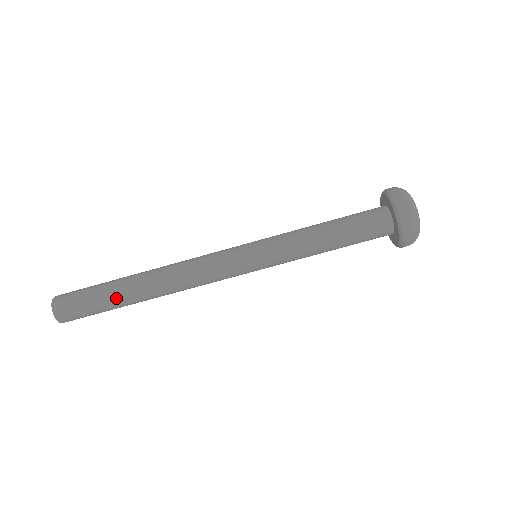
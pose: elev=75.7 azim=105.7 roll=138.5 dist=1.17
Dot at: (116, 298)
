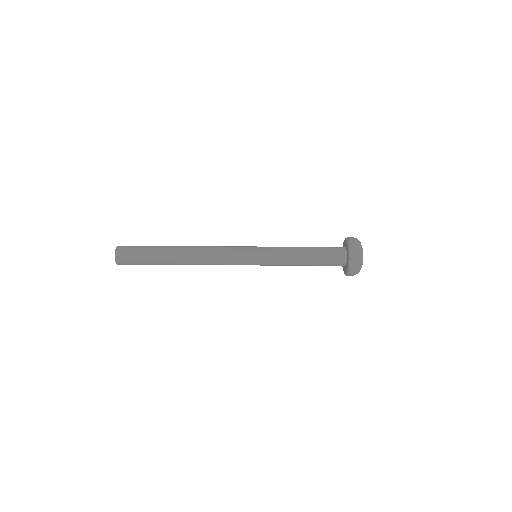
Dot at: (160, 261)
